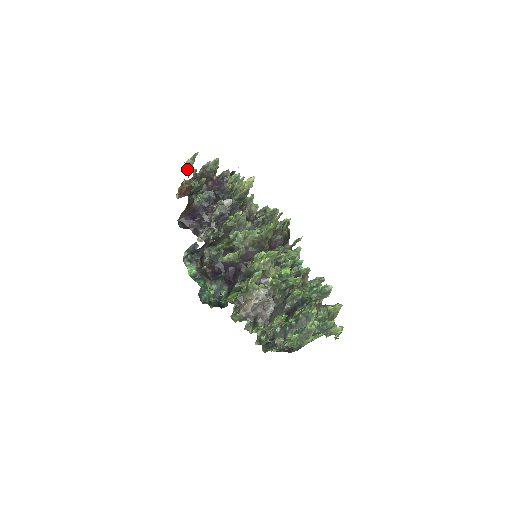
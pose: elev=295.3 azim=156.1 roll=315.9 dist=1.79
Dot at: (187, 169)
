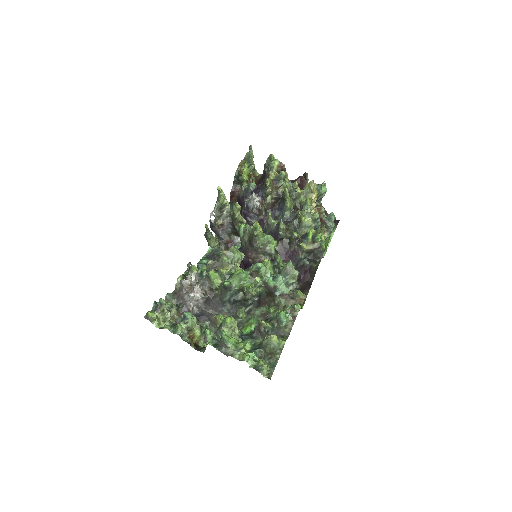
Dot at: (244, 160)
